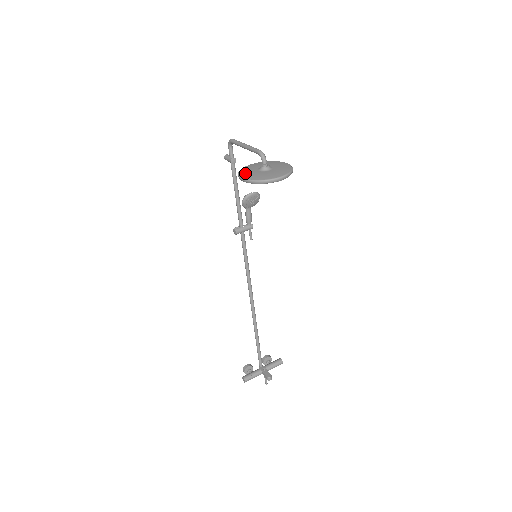
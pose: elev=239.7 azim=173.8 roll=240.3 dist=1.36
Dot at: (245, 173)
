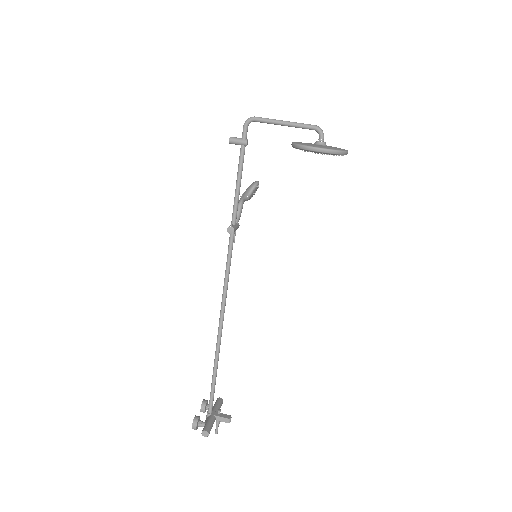
Dot at: (314, 145)
